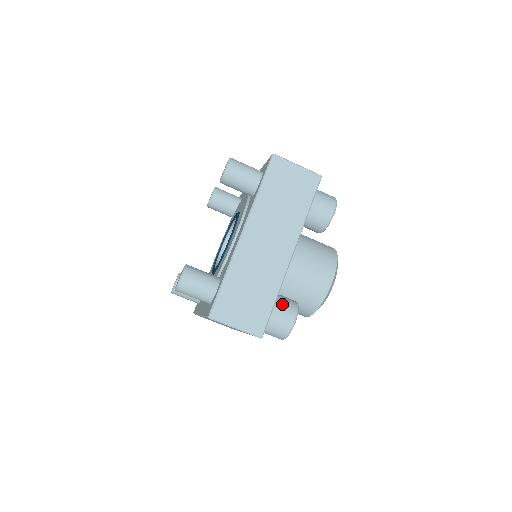
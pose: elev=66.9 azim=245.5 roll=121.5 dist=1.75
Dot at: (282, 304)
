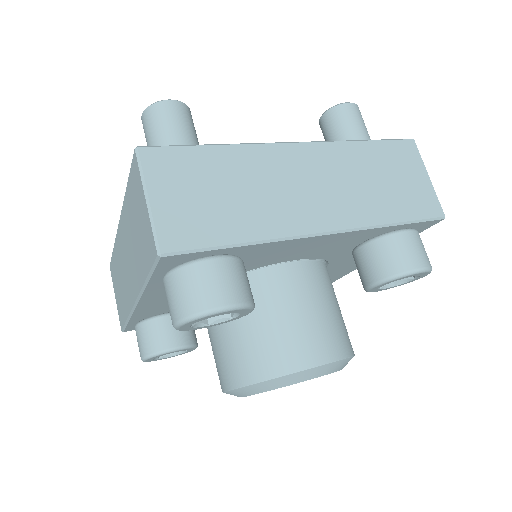
Dot at: (238, 270)
